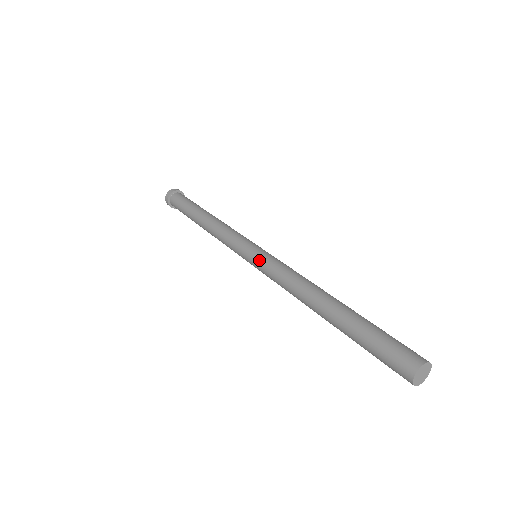
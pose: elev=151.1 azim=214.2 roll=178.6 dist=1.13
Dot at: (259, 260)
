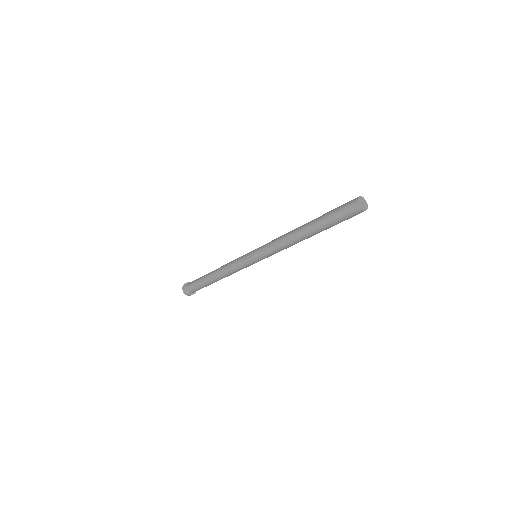
Dot at: (259, 247)
